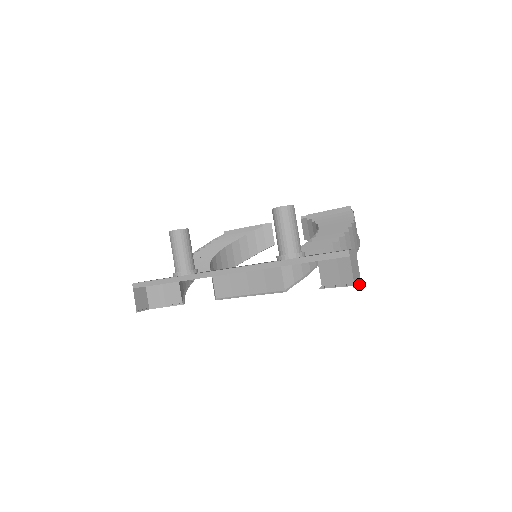
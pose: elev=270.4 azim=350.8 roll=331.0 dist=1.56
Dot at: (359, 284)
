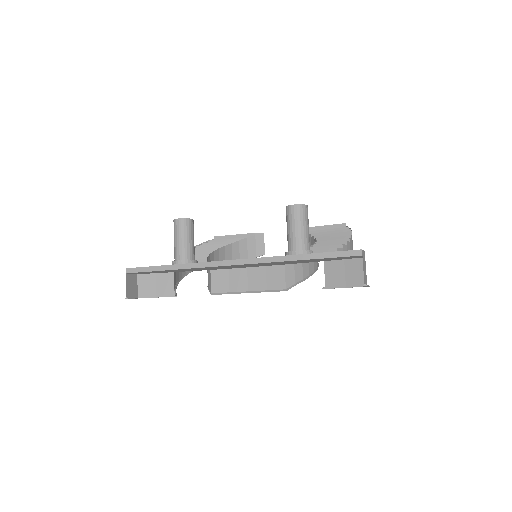
Dot at: occluded
